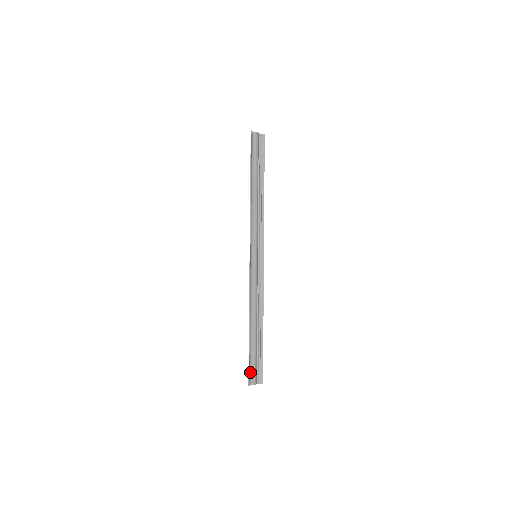
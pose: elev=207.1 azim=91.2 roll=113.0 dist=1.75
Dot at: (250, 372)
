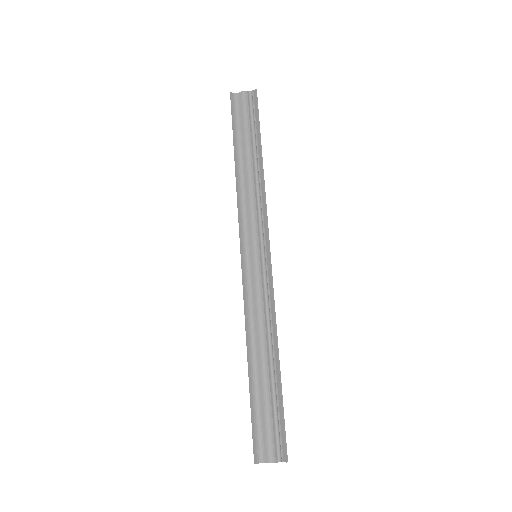
Dot at: (260, 440)
